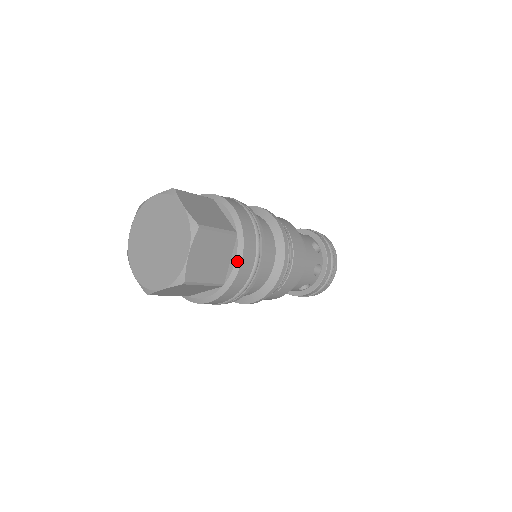
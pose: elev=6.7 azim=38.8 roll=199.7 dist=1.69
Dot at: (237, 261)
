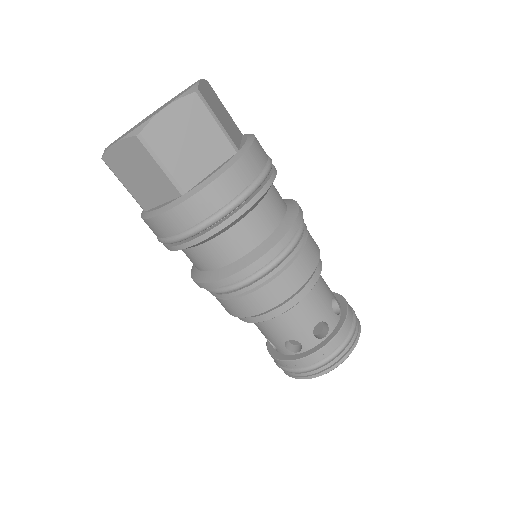
Dot at: (217, 173)
